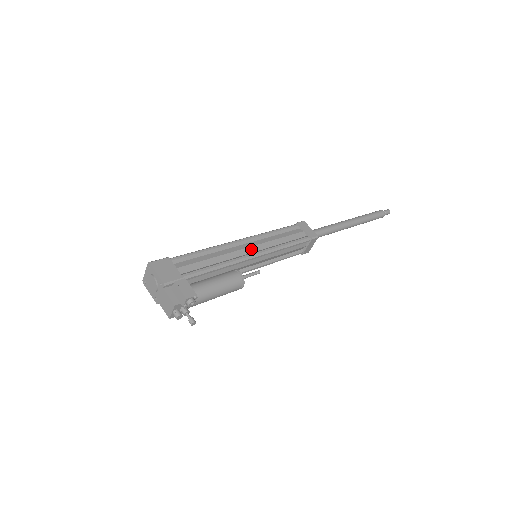
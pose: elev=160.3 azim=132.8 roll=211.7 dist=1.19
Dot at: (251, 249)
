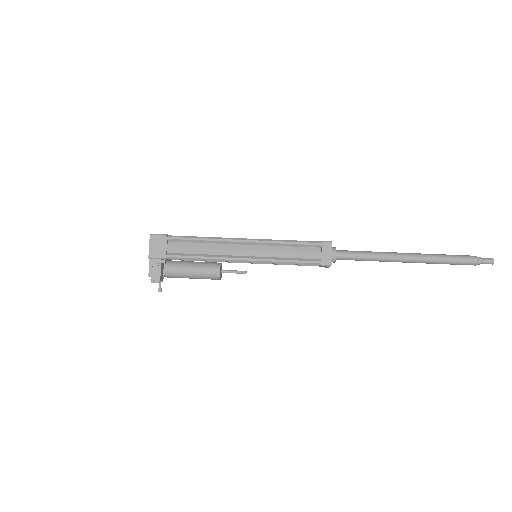
Dot at: (246, 252)
